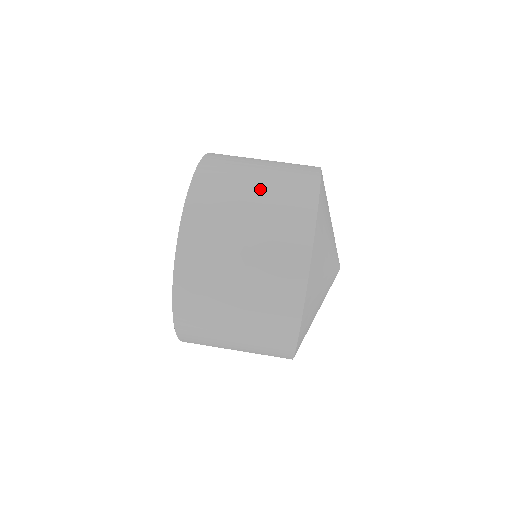
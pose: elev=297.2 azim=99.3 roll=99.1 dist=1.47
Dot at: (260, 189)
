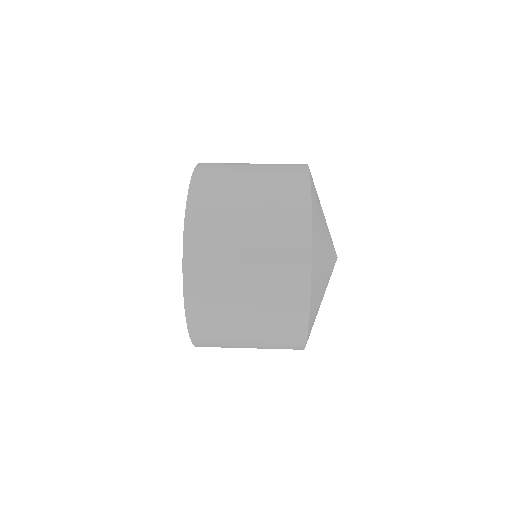
Dot at: occluded
